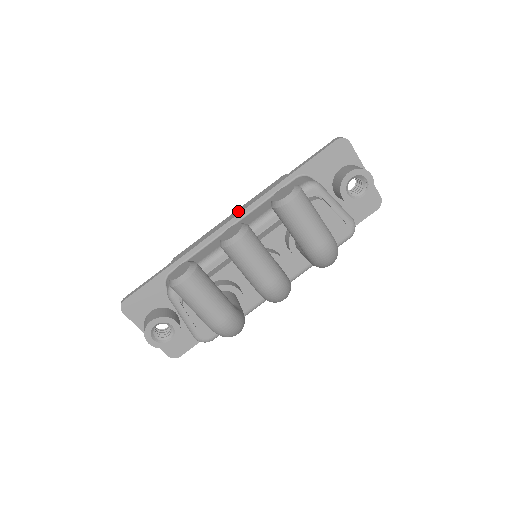
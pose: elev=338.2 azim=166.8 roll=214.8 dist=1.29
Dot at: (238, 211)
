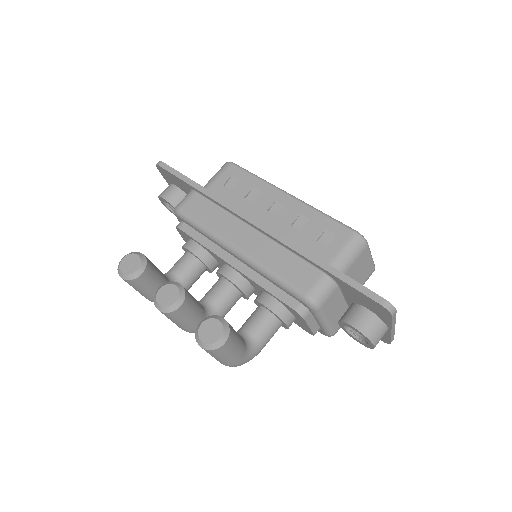
Dot at: (267, 226)
